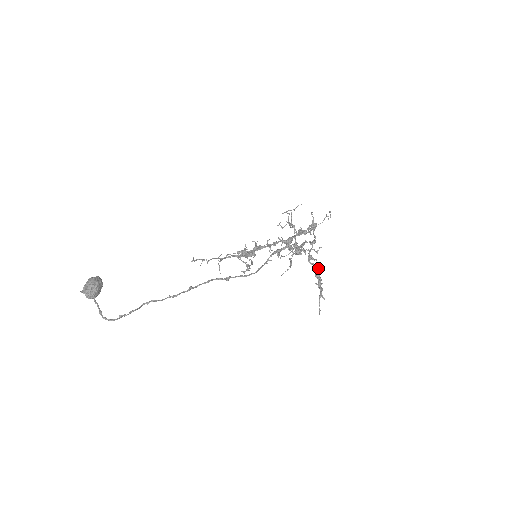
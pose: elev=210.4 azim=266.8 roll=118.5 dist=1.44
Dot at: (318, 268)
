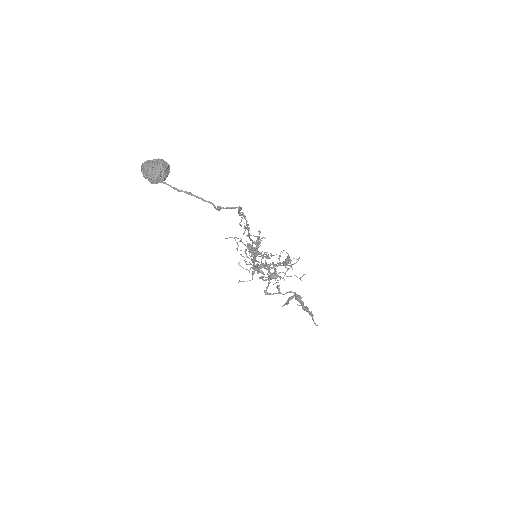
Dot at: (296, 294)
